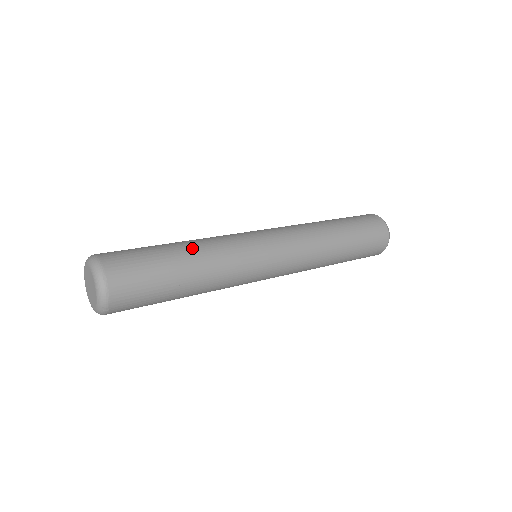
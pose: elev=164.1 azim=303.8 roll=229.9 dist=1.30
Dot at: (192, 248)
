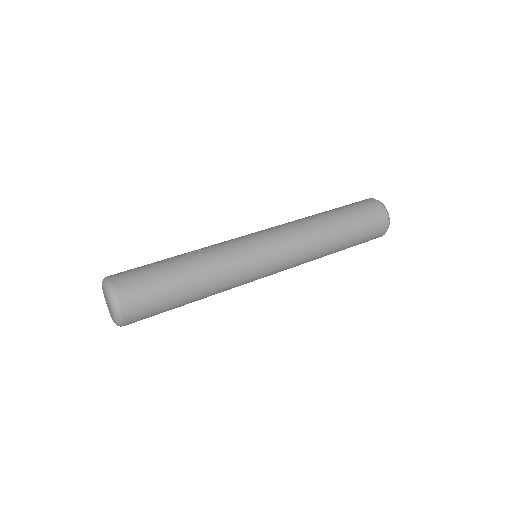
Dot at: (201, 285)
